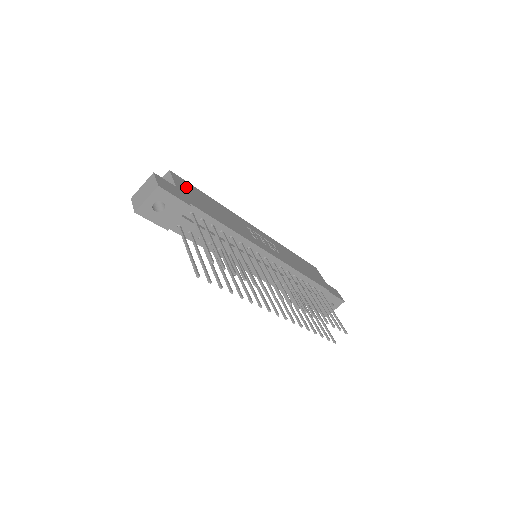
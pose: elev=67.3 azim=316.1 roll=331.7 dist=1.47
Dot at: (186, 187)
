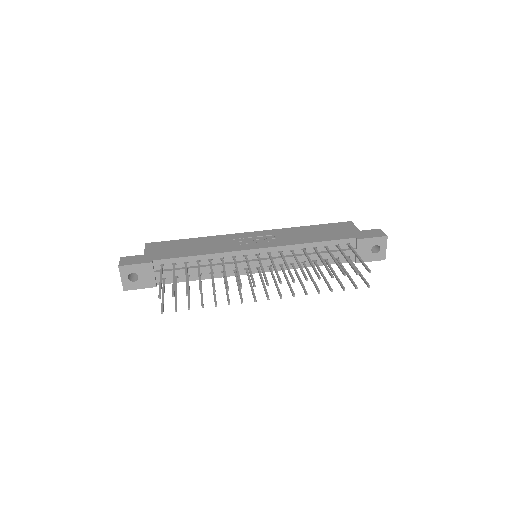
Dot at: (159, 247)
